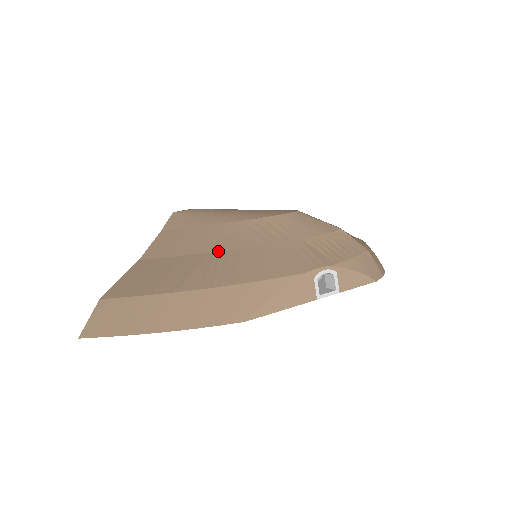
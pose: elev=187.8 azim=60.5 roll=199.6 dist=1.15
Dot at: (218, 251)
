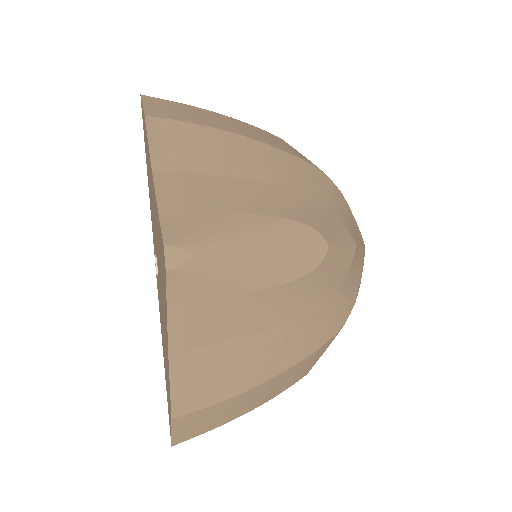
Dot at: (269, 329)
